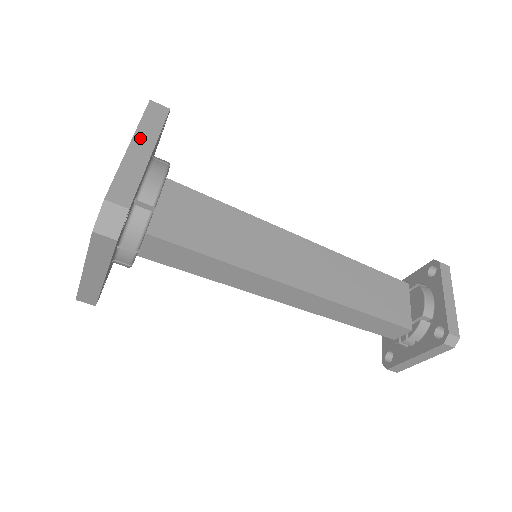
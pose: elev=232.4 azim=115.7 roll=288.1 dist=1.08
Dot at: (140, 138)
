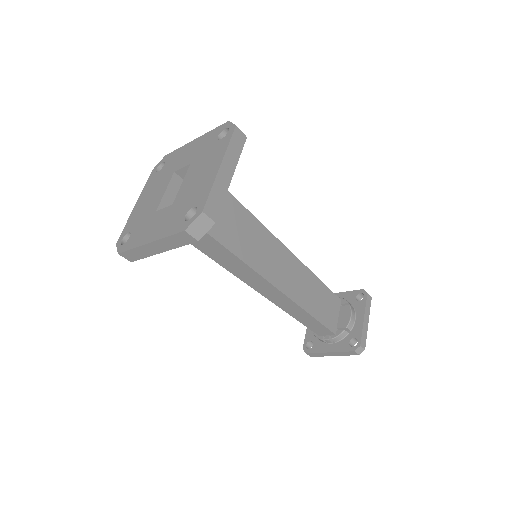
Dot at: (227, 161)
